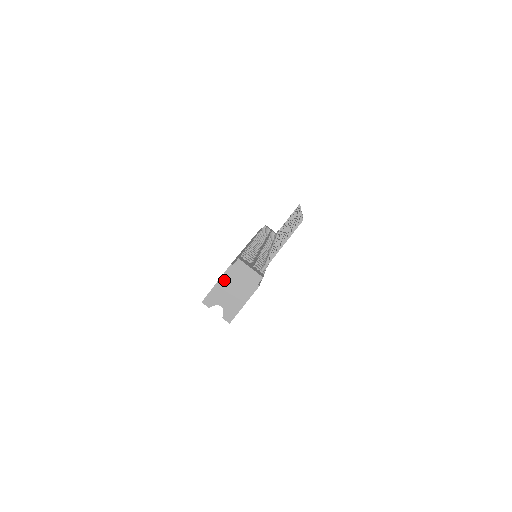
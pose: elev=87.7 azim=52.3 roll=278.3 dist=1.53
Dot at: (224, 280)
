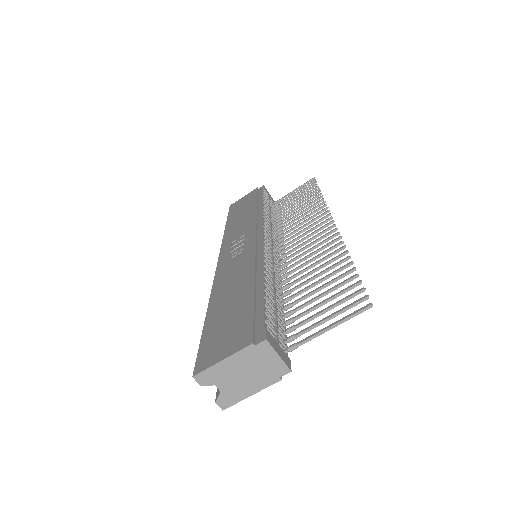
Dot at: (235, 360)
